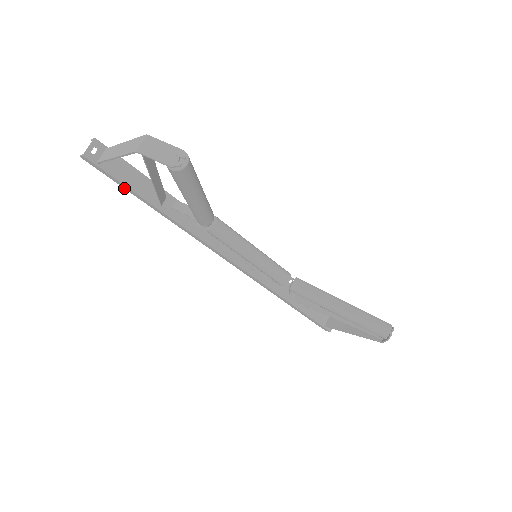
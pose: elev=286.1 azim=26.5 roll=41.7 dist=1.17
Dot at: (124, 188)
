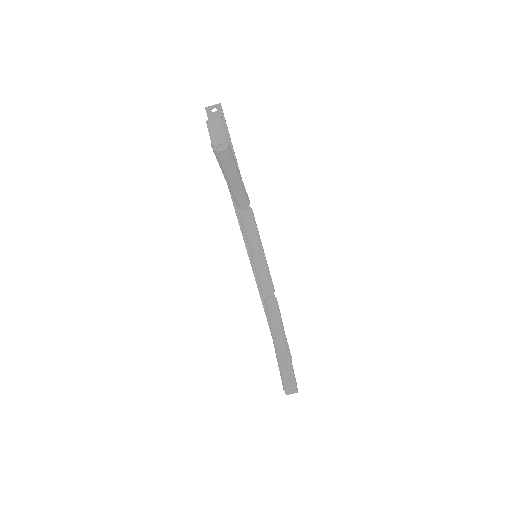
Dot at: occluded
